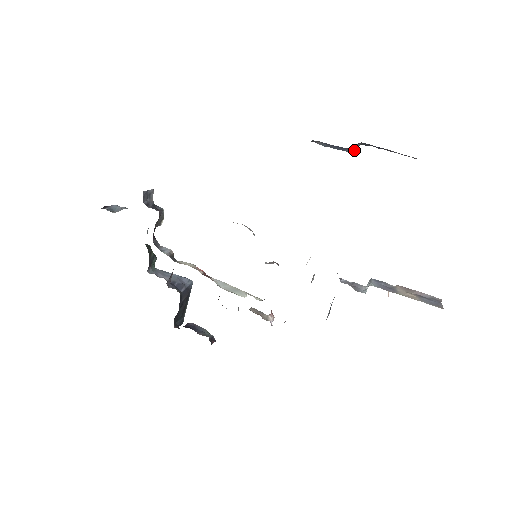
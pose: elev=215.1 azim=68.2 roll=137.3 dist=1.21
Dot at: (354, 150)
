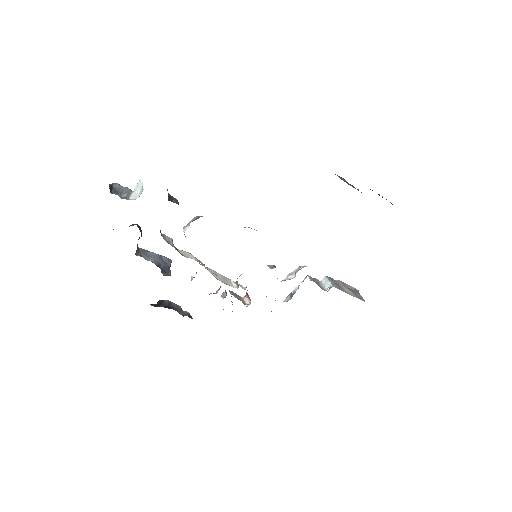
Dot at: occluded
